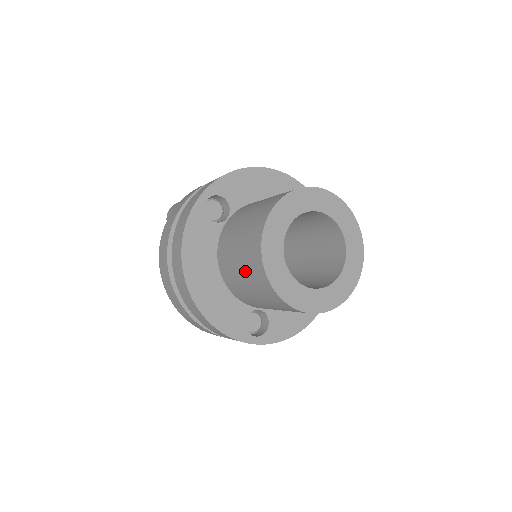
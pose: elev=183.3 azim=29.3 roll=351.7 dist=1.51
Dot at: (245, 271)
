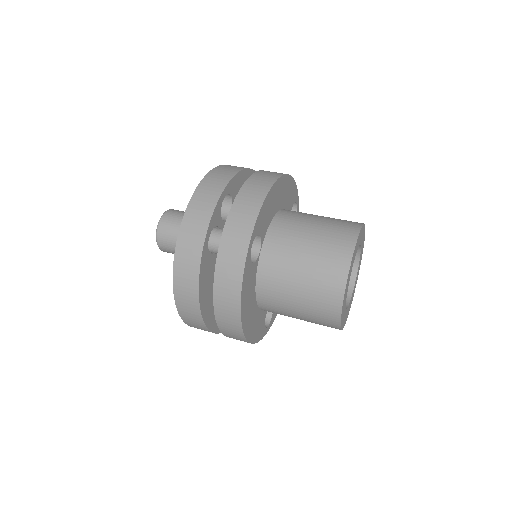
Dot at: (307, 313)
